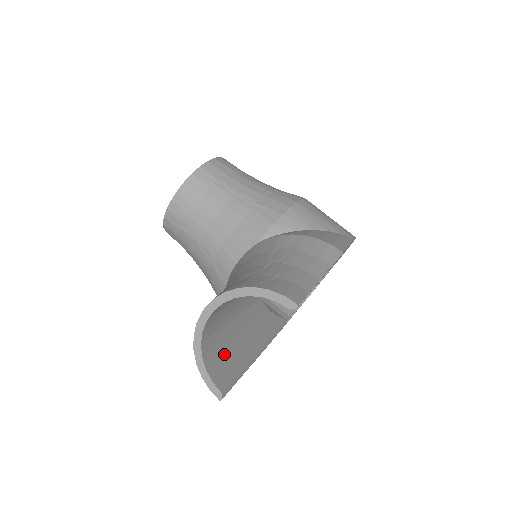
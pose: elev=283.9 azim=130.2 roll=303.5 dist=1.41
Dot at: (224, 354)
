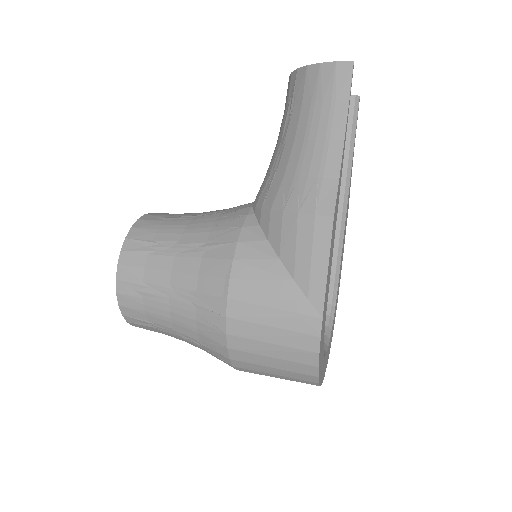
Dot at: occluded
